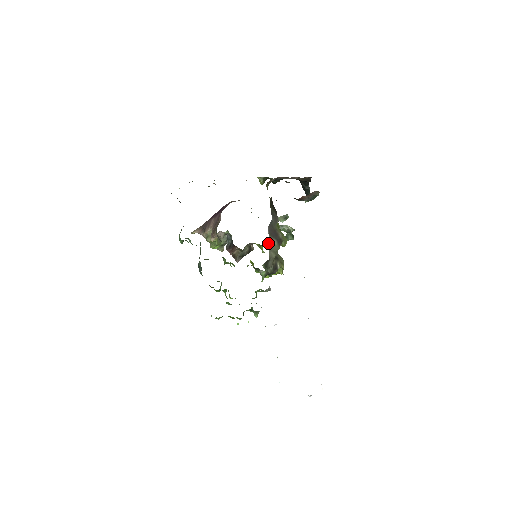
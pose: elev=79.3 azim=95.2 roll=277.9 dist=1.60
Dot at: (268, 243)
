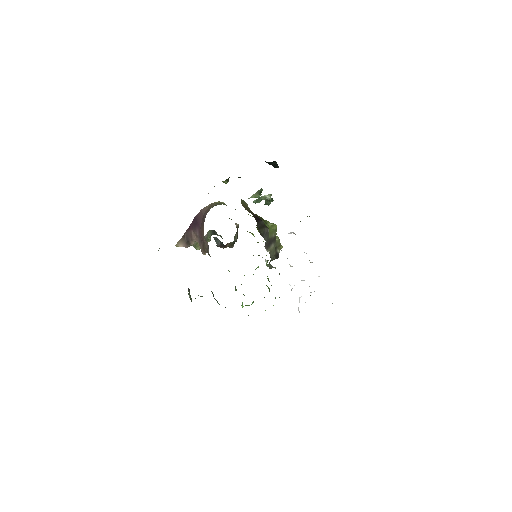
Dot at: (258, 231)
